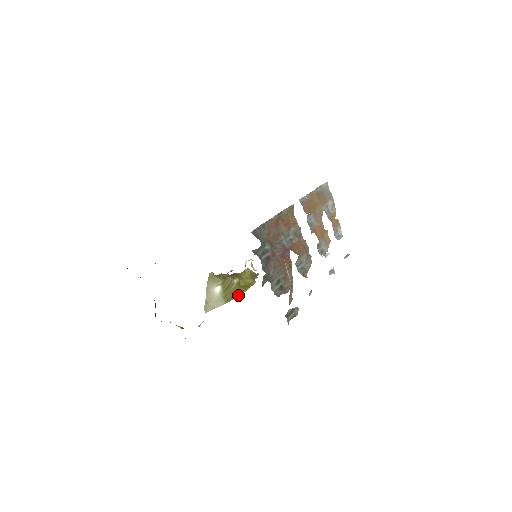
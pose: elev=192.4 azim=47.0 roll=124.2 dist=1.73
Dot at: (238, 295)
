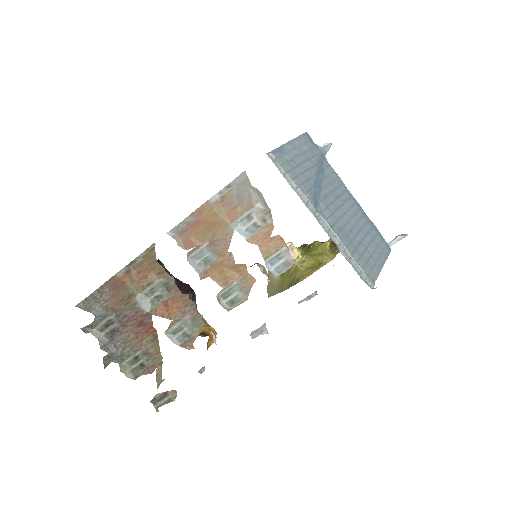
Dot at: (298, 281)
